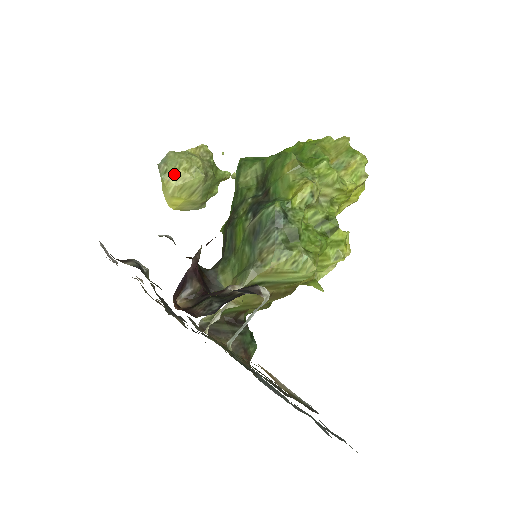
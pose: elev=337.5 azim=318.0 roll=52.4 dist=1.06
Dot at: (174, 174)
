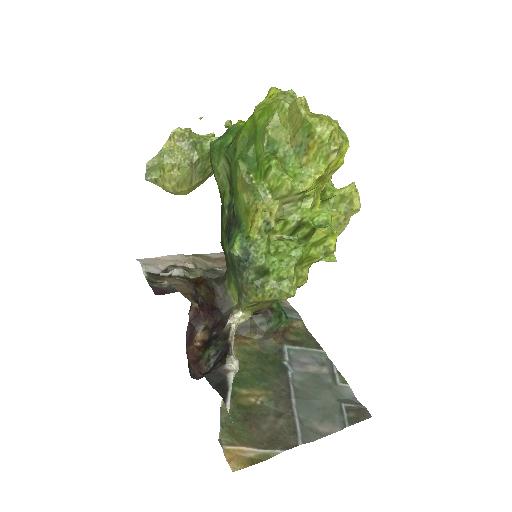
Dot at: (164, 179)
